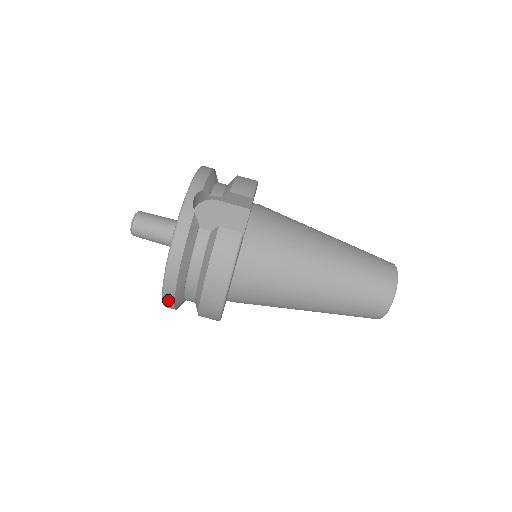
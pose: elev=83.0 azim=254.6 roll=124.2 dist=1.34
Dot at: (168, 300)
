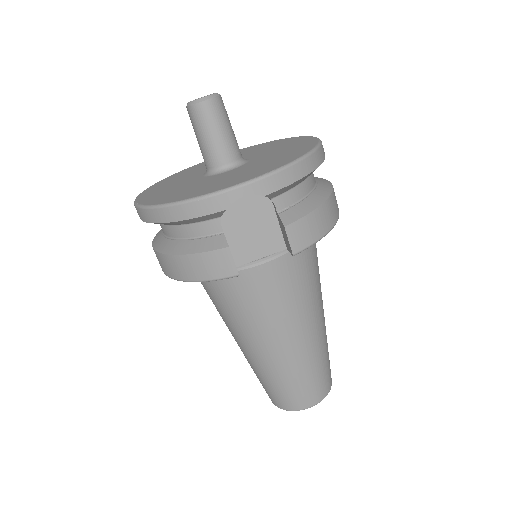
Dot at: occluded
